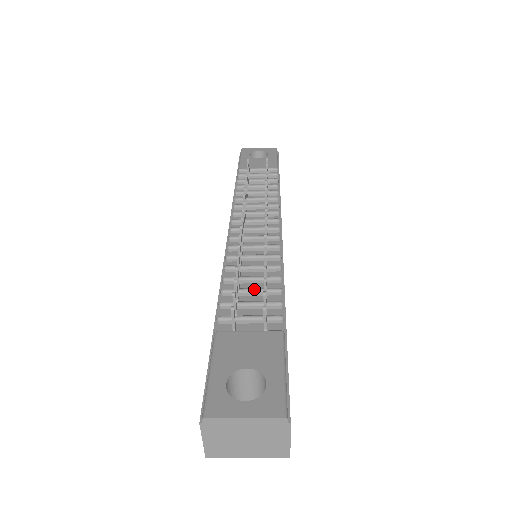
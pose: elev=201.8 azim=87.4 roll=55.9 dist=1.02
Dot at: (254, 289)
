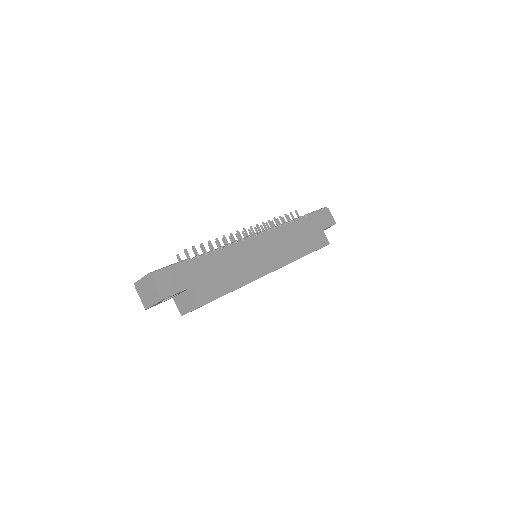
Dot at: occluded
